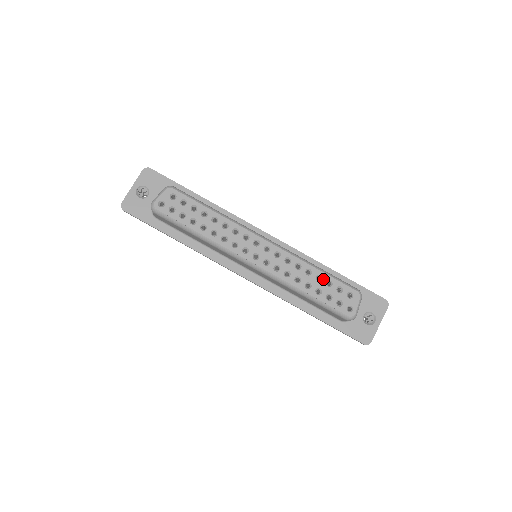
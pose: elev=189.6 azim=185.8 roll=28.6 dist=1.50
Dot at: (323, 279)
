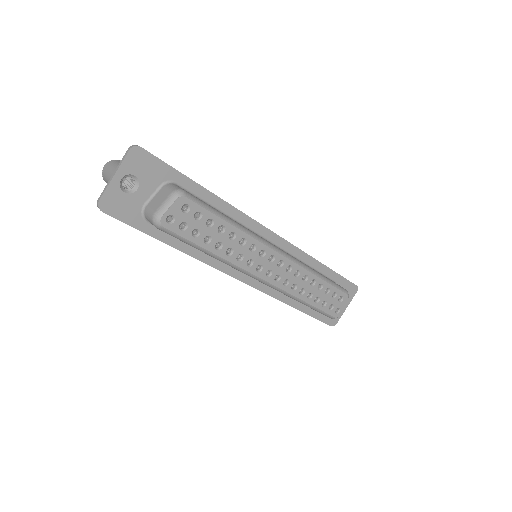
Dot at: (323, 288)
